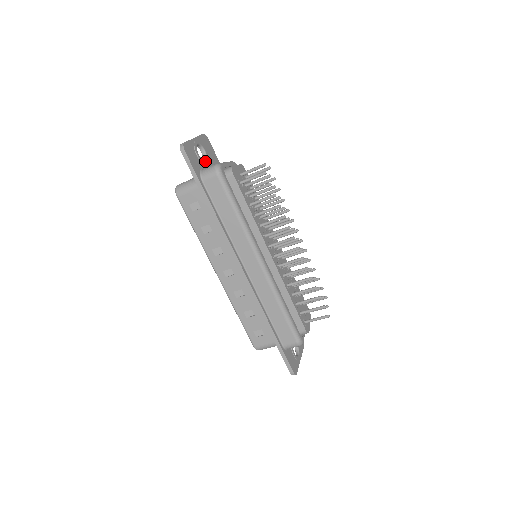
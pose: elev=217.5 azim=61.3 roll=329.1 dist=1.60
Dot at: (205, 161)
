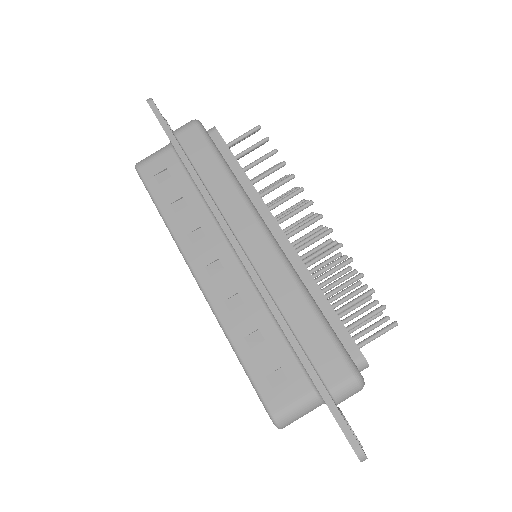
Dot at: occluded
